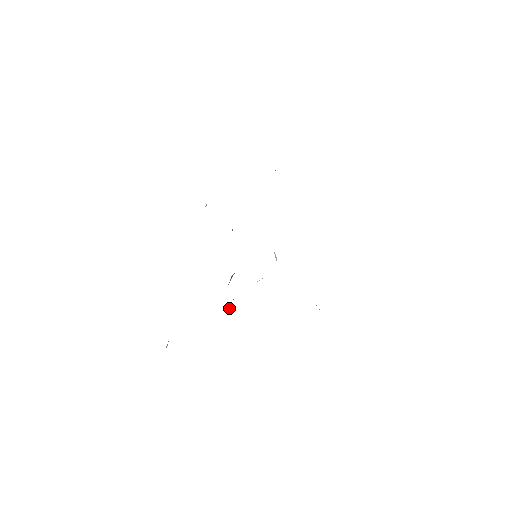
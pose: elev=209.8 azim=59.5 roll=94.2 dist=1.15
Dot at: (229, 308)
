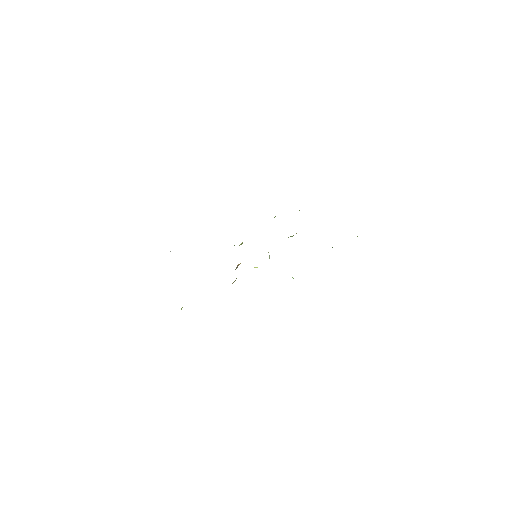
Dot at: (232, 283)
